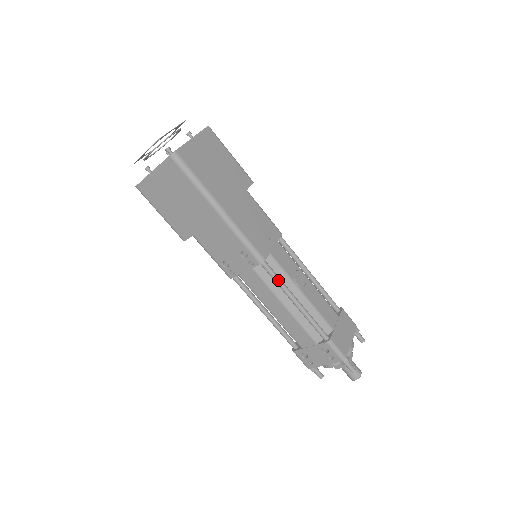
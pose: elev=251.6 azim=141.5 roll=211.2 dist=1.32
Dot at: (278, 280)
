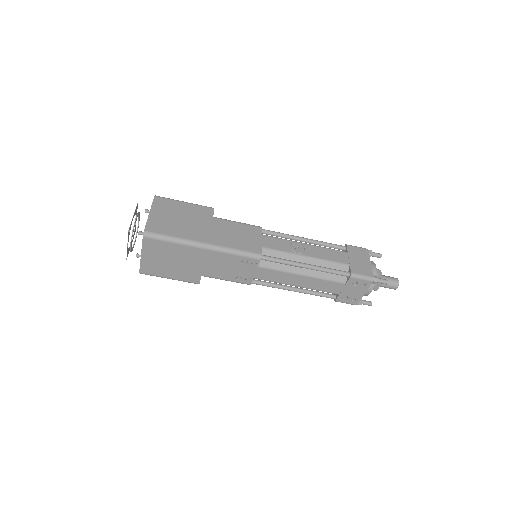
Dot at: (281, 261)
